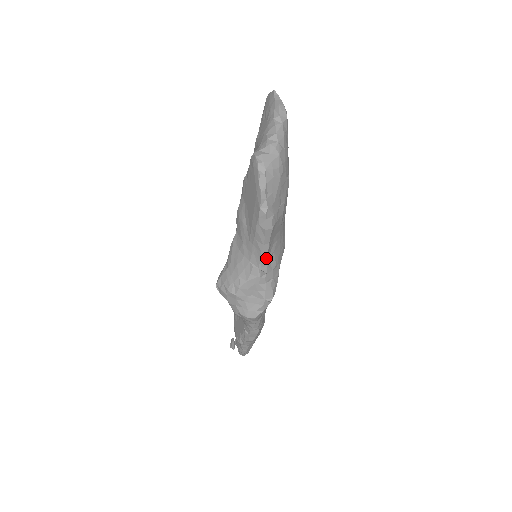
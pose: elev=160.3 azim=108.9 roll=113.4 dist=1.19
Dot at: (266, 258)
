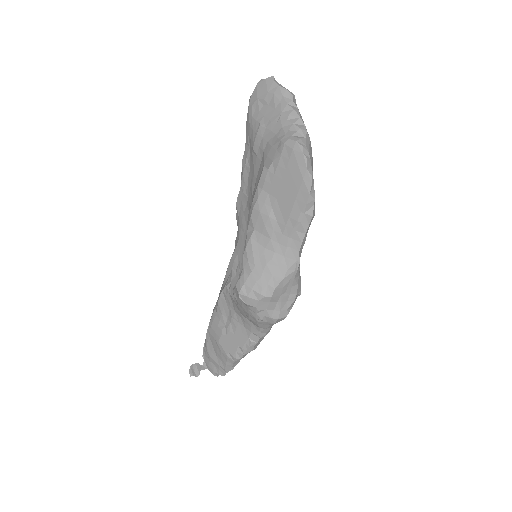
Dot at: (302, 248)
